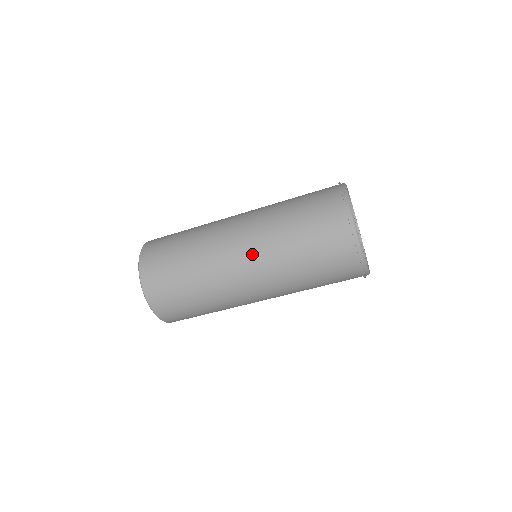
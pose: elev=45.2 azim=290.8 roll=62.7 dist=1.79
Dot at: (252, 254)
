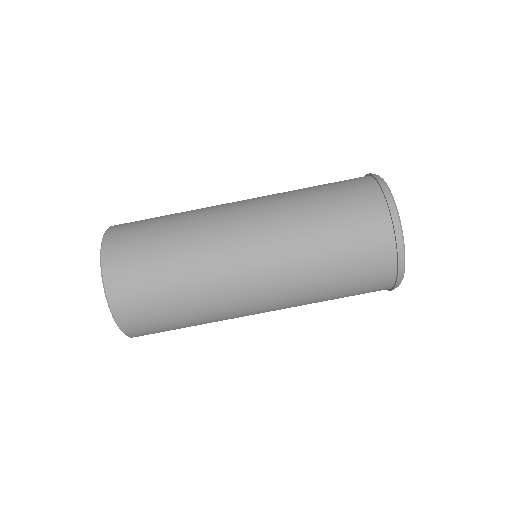
Dot at: (269, 268)
